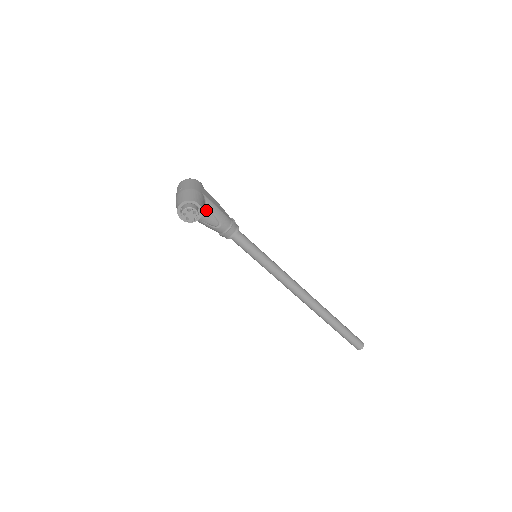
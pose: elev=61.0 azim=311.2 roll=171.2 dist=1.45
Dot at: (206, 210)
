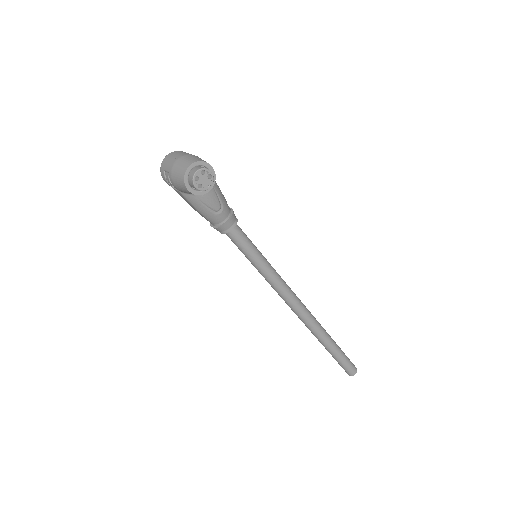
Dot at: occluded
